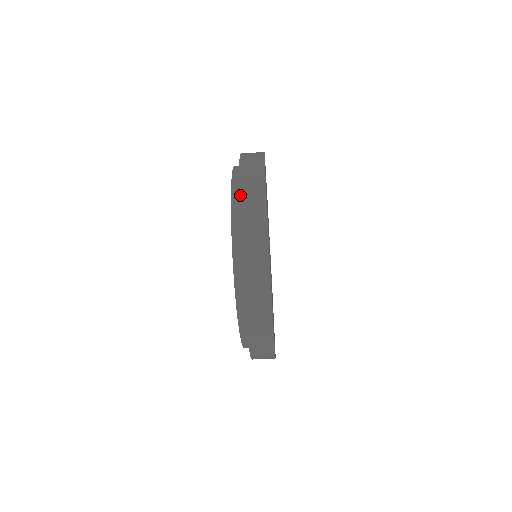
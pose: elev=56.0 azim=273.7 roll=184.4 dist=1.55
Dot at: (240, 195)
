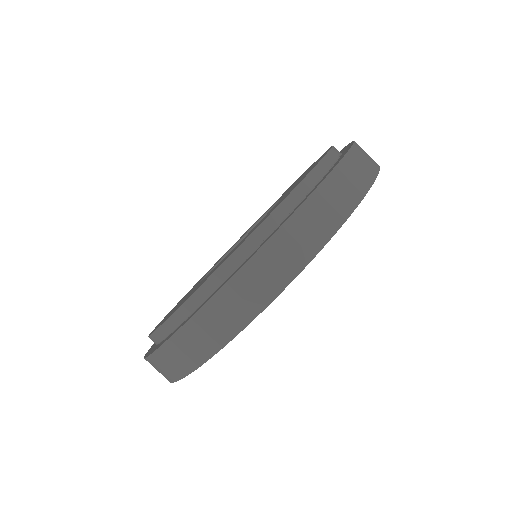
Dot at: (354, 147)
